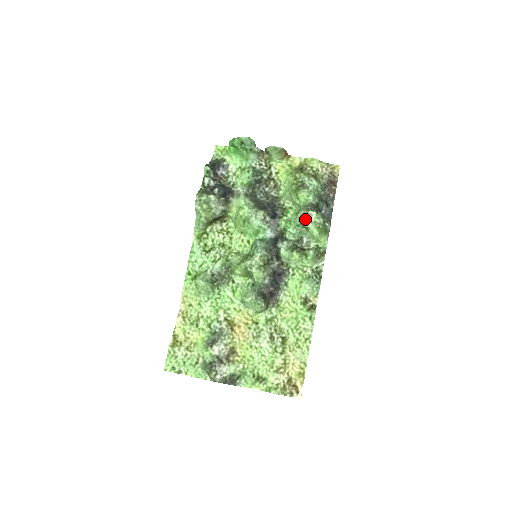
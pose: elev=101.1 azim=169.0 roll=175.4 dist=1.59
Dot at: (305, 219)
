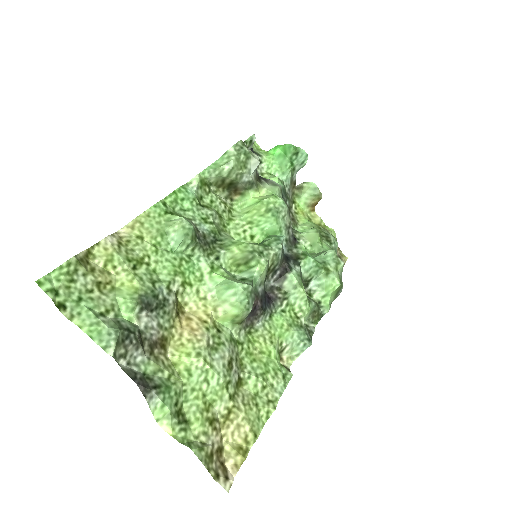
Dot at: (331, 261)
